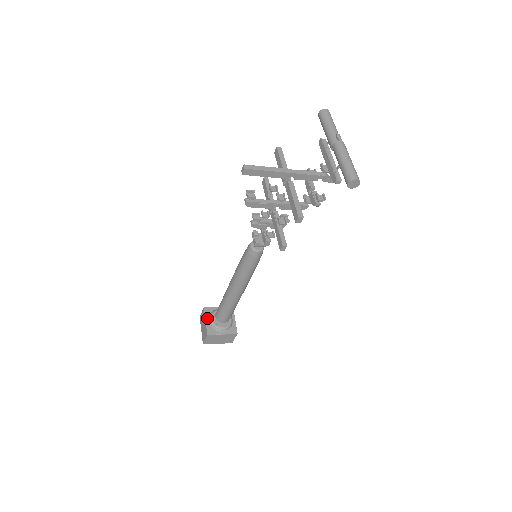
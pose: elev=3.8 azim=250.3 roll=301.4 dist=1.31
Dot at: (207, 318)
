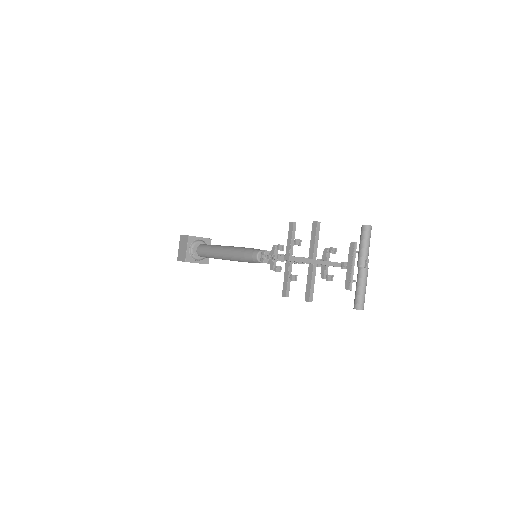
Dot at: (189, 246)
